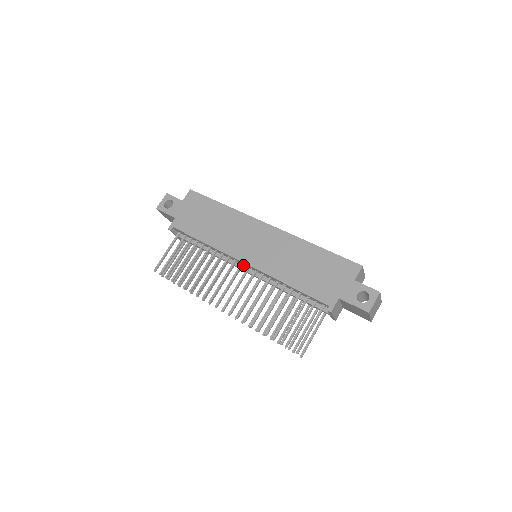
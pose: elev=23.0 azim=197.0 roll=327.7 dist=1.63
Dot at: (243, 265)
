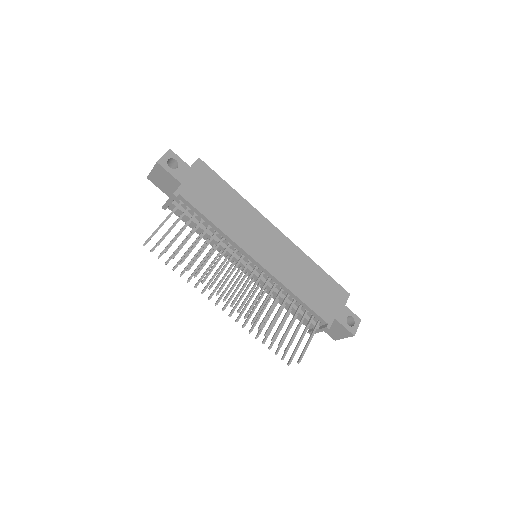
Dot at: (246, 262)
